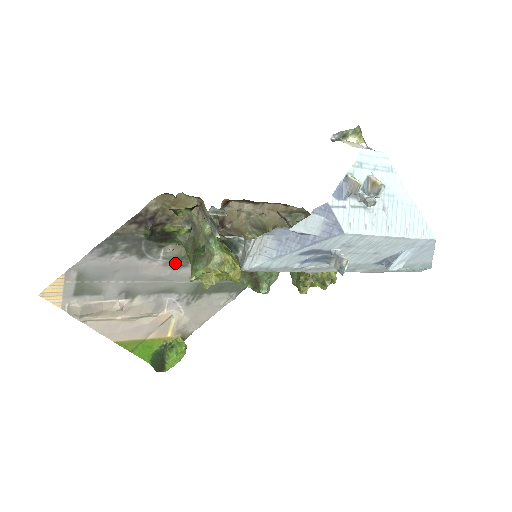
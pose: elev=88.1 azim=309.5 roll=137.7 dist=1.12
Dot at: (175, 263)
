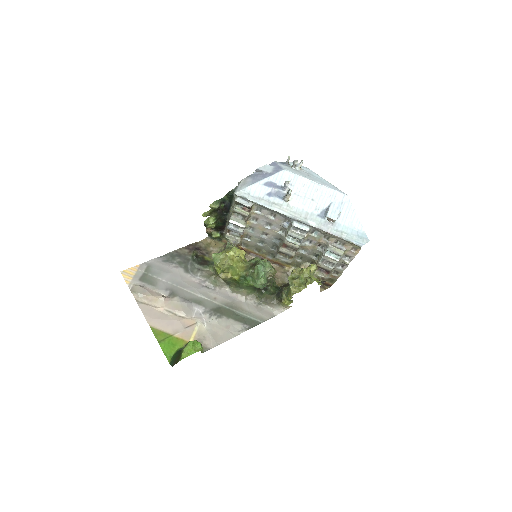
Dot at: (206, 281)
